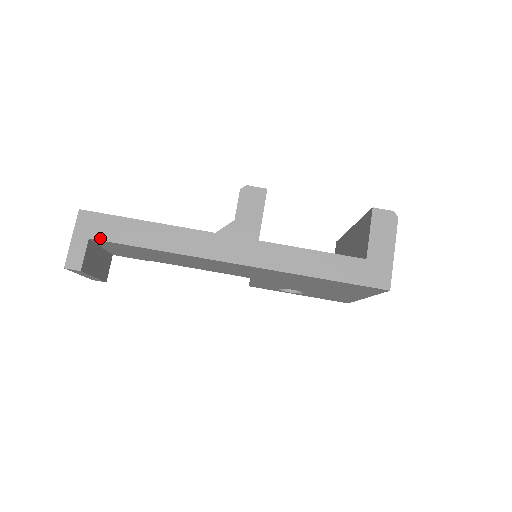
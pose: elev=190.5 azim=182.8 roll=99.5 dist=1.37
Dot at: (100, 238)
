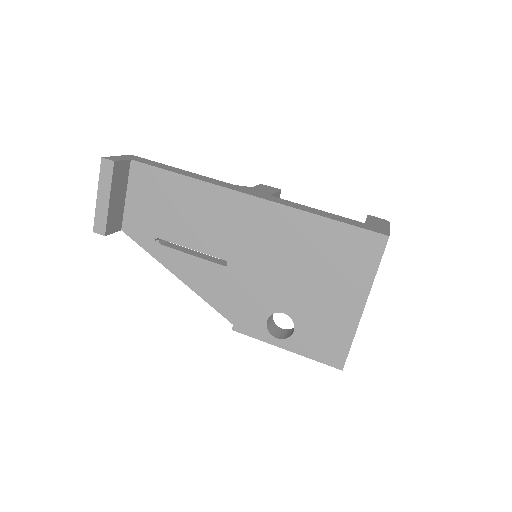
Dot at: (140, 162)
